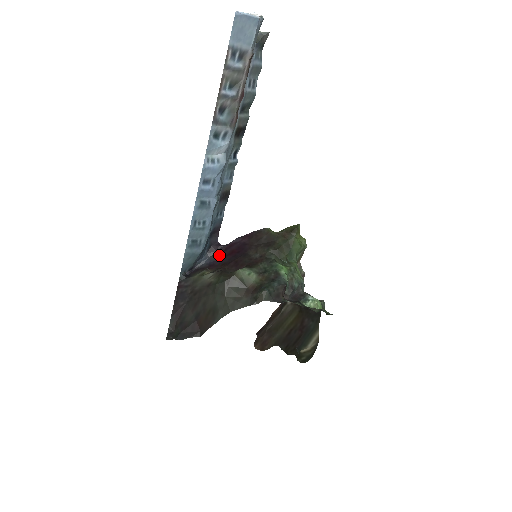
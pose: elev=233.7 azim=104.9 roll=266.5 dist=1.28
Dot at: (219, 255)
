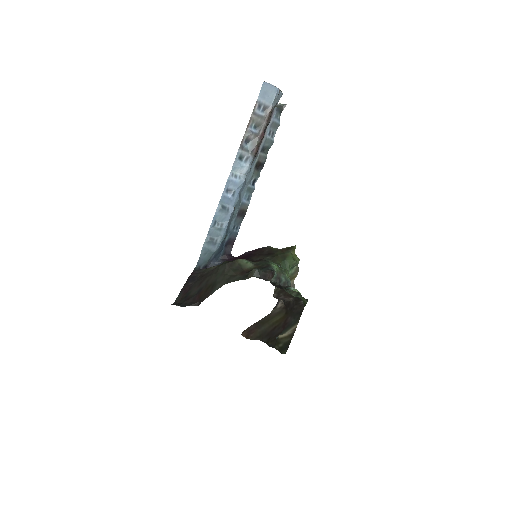
Dot at: occluded
